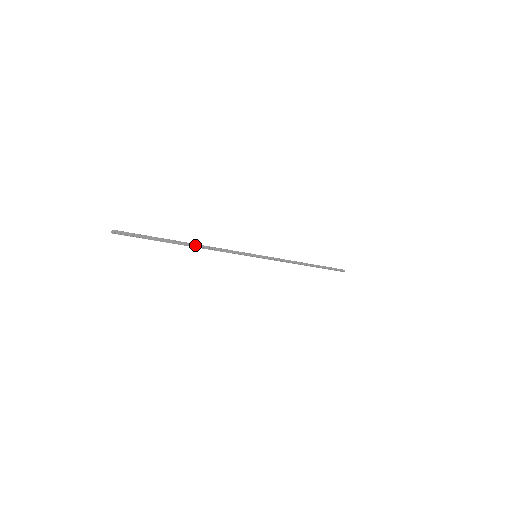
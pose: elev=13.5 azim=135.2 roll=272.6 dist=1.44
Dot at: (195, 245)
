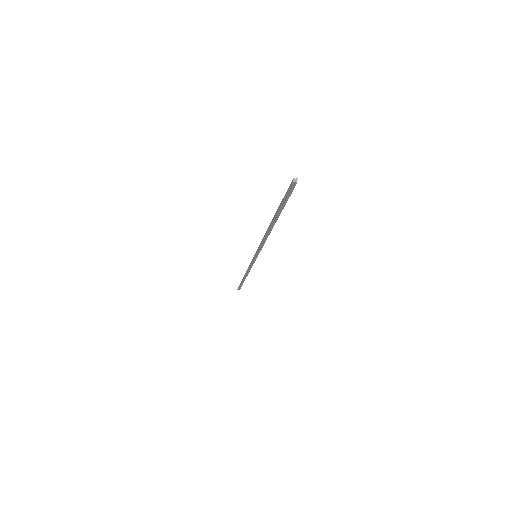
Dot at: (272, 227)
